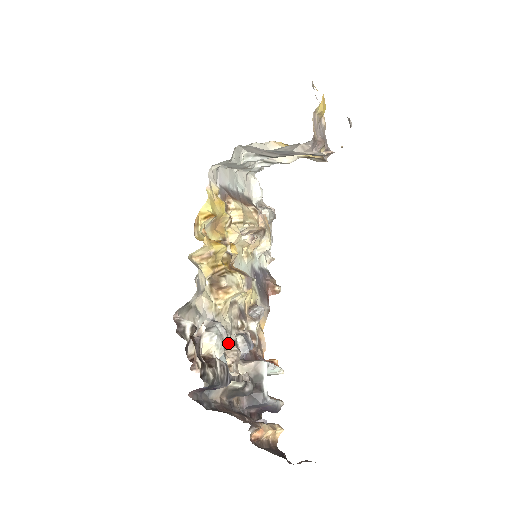
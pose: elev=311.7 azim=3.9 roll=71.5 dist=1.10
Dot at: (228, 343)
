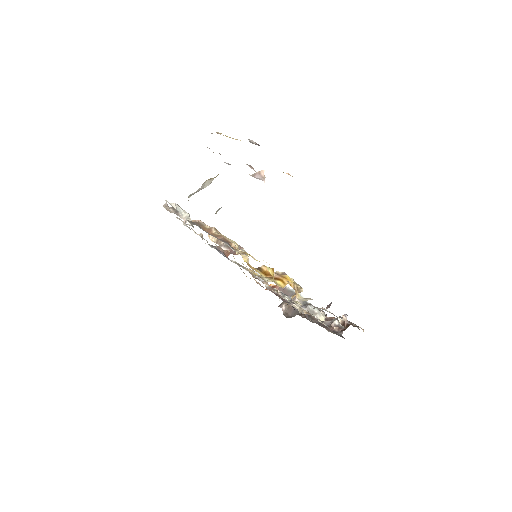
Dot at: occluded
